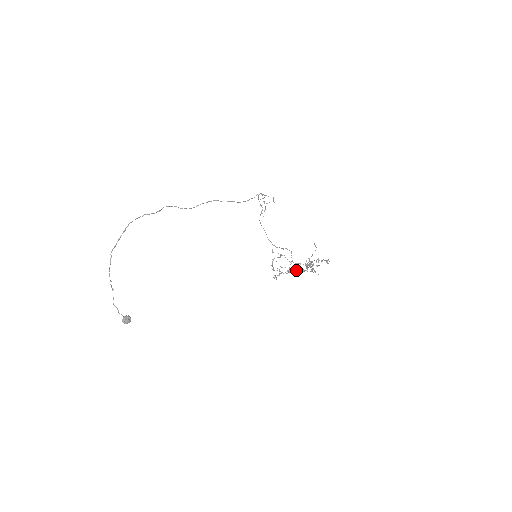
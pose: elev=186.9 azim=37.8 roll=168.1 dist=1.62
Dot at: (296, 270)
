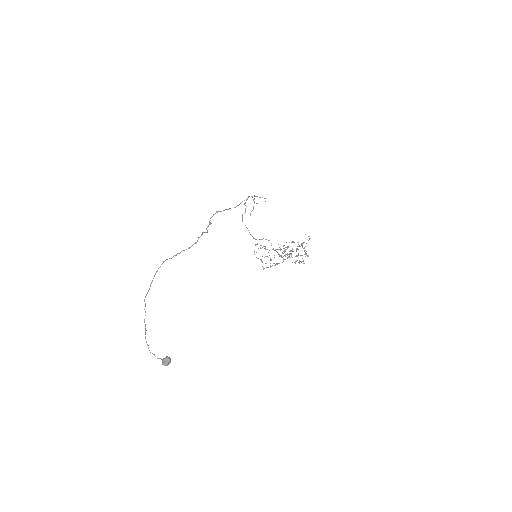
Dot at: (296, 261)
